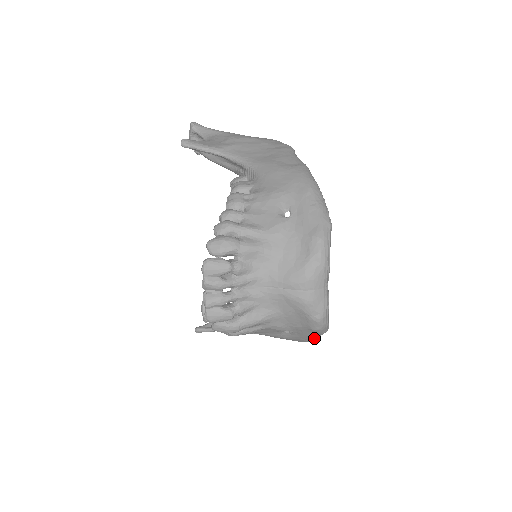
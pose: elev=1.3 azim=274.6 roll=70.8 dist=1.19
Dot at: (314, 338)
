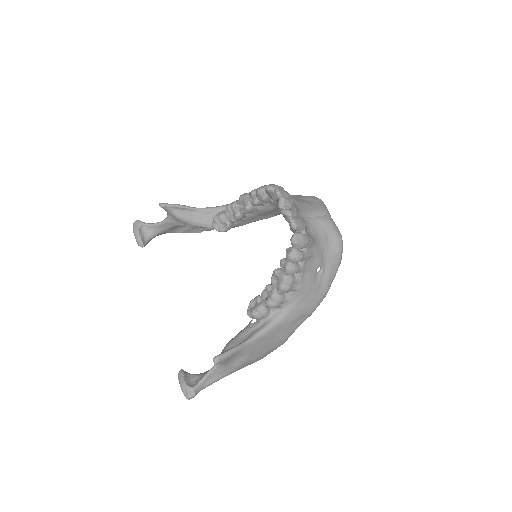
Dot at: (333, 278)
